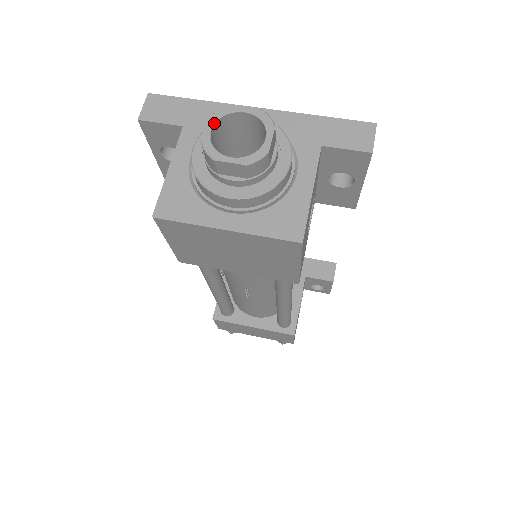
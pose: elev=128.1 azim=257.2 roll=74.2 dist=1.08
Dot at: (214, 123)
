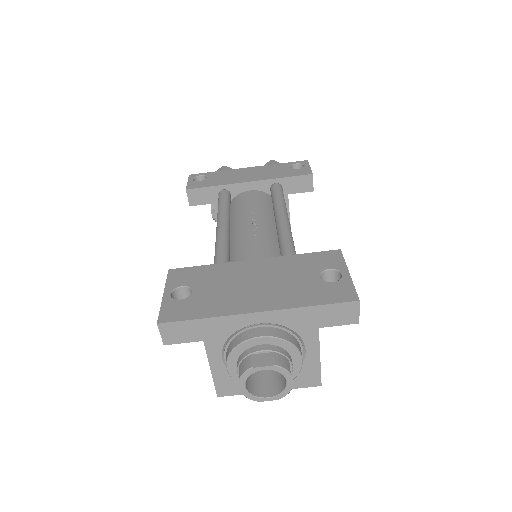
Dot at: (245, 382)
